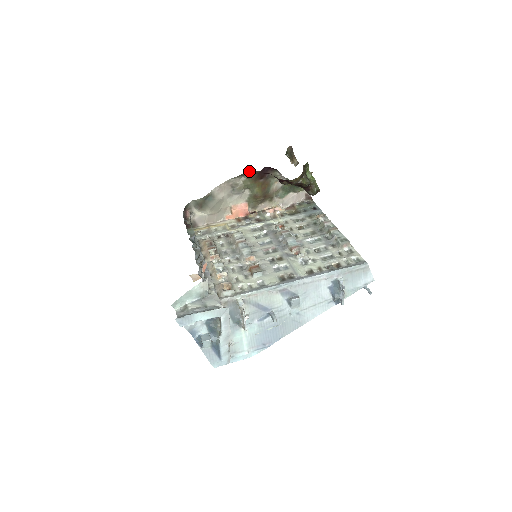
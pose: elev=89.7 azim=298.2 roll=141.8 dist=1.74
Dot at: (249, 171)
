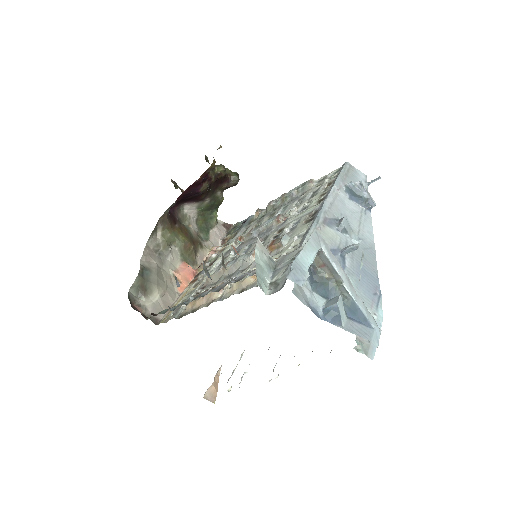
Dot at: occluded
